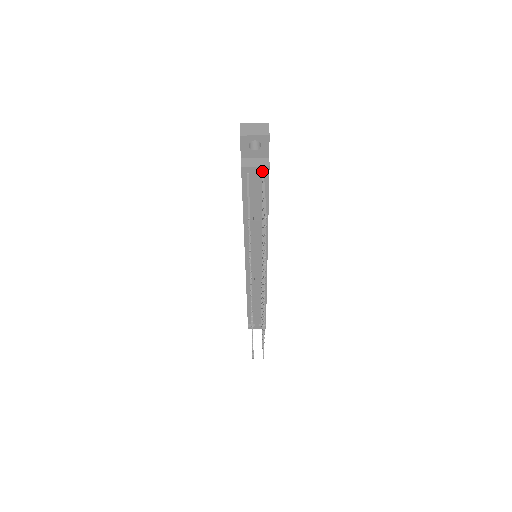
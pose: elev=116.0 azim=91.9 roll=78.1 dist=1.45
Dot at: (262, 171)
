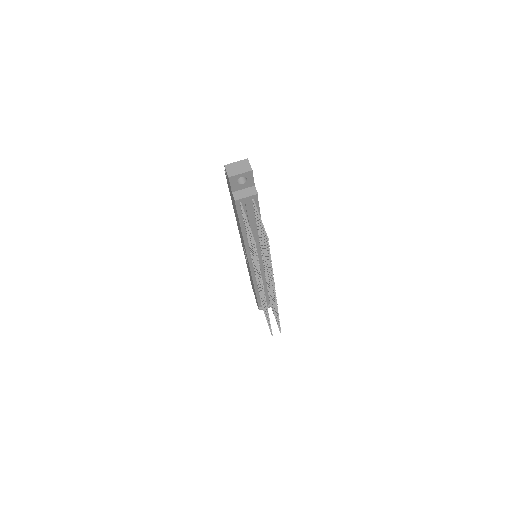
Dot at: (252, 198)
